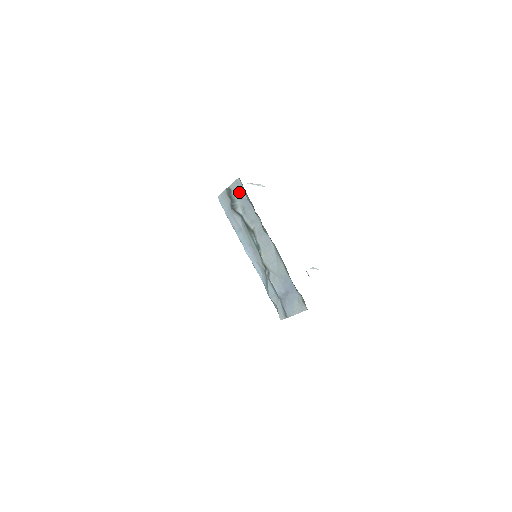
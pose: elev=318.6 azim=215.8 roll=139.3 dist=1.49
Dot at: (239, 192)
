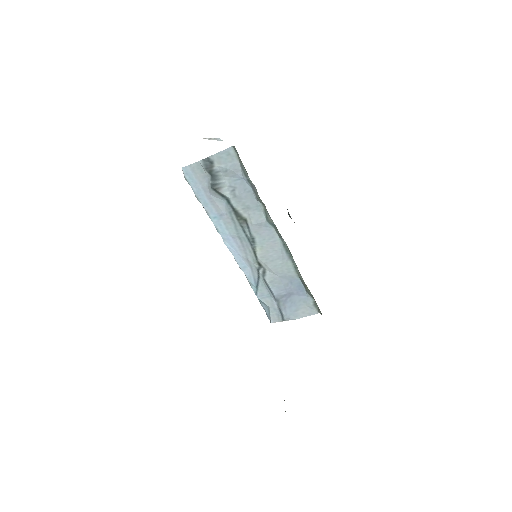
Dot at: (229, 167)
